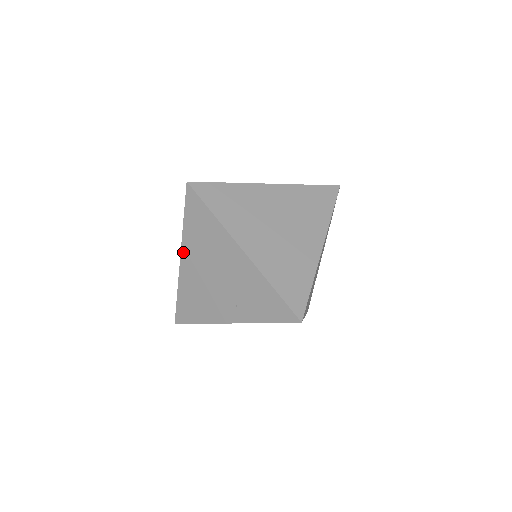
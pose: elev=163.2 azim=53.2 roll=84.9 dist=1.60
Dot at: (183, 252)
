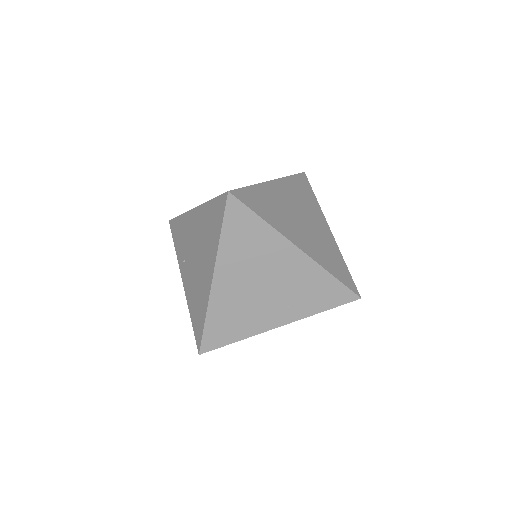
Dot at: (218, 271)
